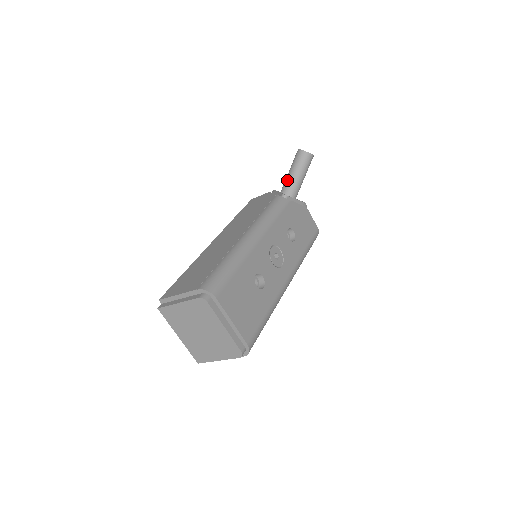
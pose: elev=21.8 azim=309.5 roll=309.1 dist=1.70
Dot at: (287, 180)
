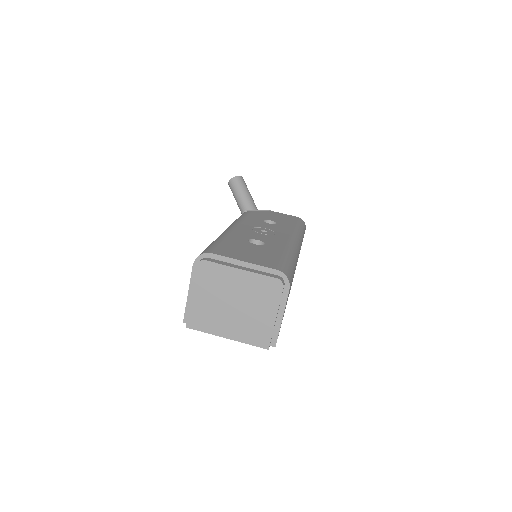
Dot at: (239, 206)
